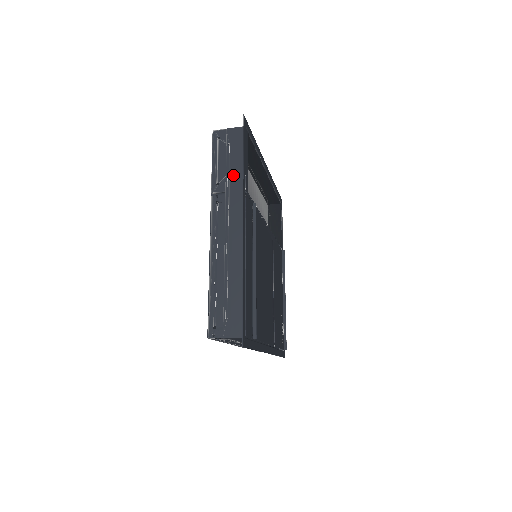
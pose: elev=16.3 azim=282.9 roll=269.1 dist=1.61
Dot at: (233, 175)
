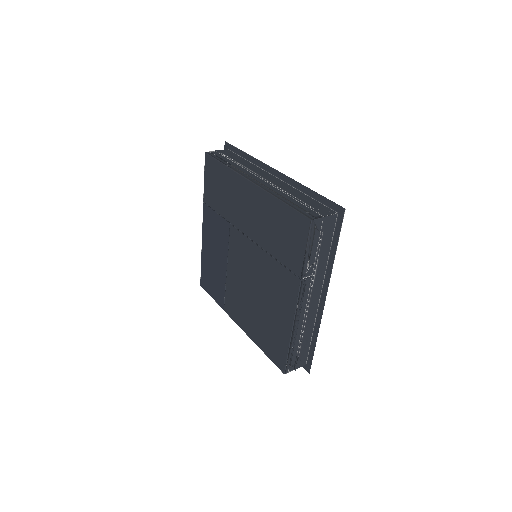
Dot at: (320, 260)
